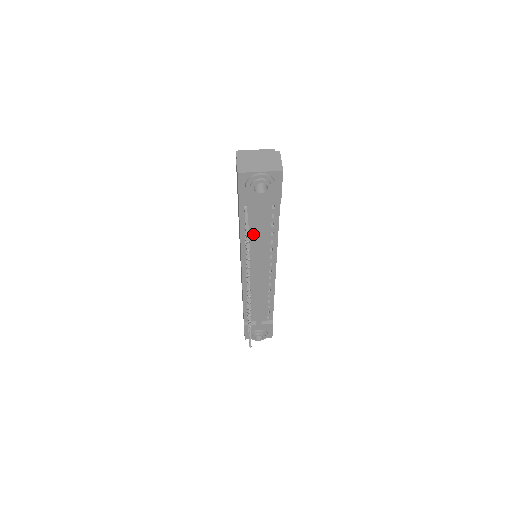
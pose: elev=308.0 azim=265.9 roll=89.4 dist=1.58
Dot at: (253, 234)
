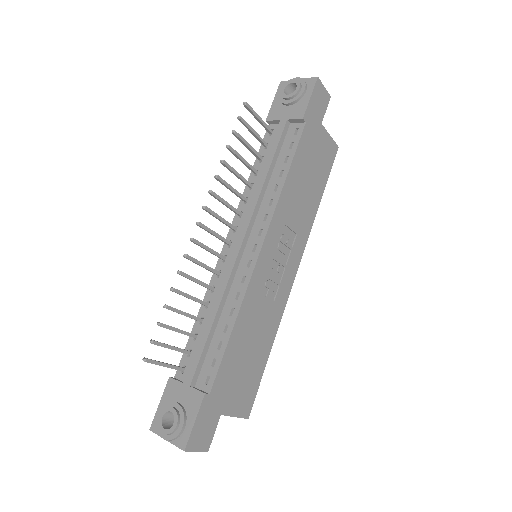
Dot at: occluded
